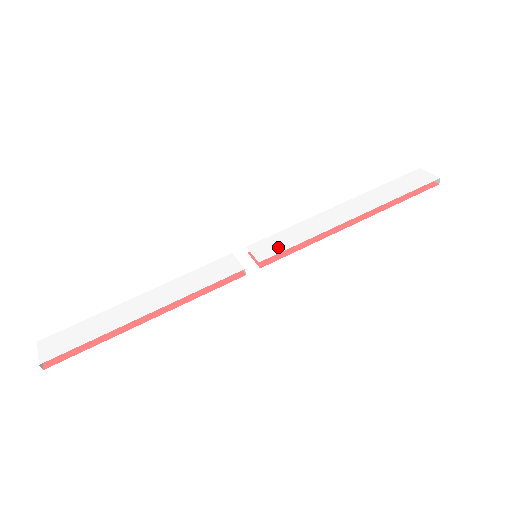
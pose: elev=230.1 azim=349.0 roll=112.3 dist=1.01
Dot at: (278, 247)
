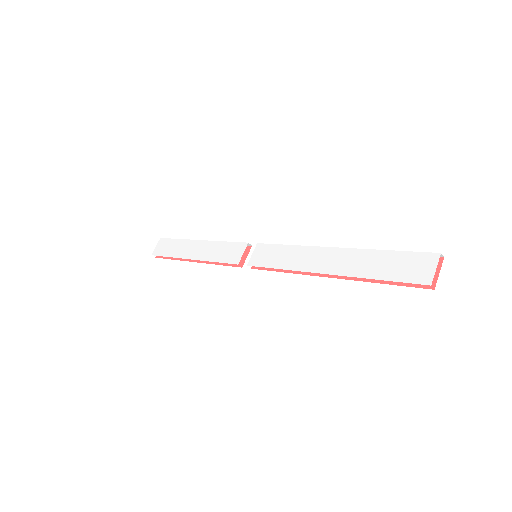
Dot at: (265, 260)
